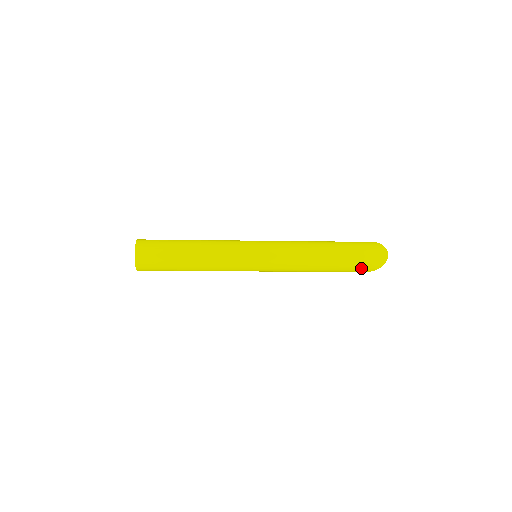
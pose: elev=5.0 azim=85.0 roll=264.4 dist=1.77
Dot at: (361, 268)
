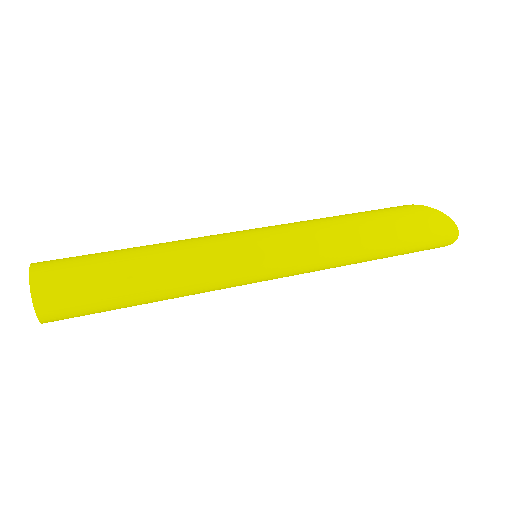
Dot at: occluded
